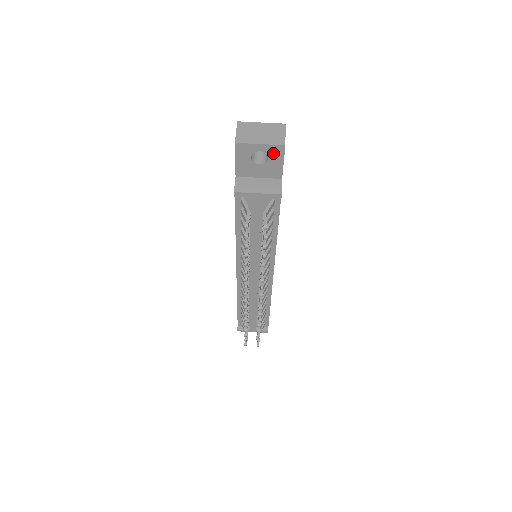
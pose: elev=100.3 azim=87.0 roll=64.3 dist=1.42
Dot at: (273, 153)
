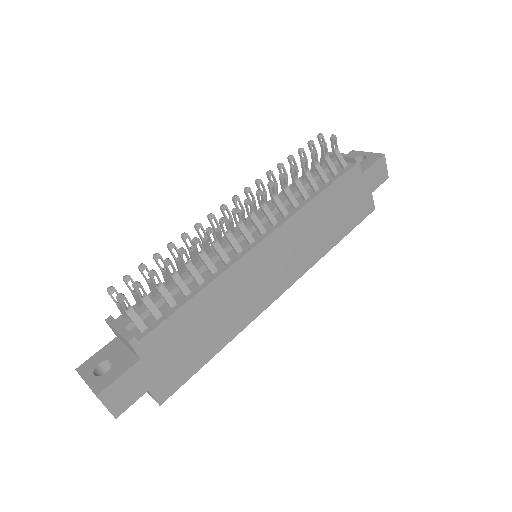
Dot at: (372, 158)
